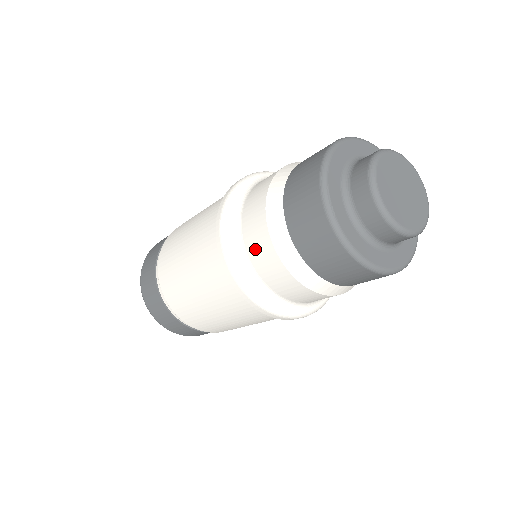
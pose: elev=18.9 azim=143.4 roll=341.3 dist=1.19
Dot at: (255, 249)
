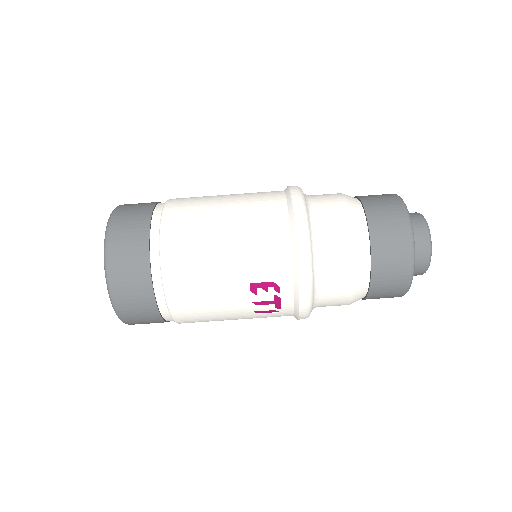
Dot at: occluded
